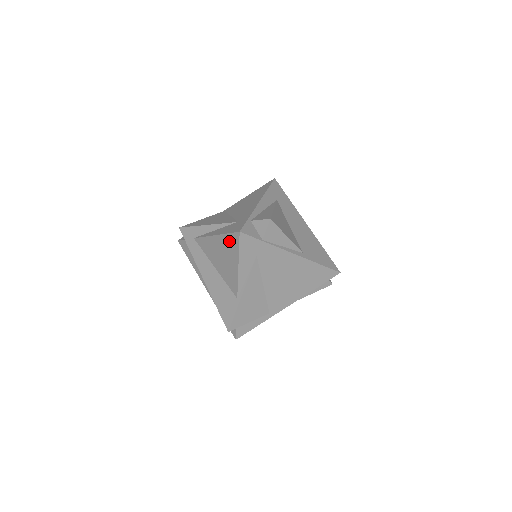
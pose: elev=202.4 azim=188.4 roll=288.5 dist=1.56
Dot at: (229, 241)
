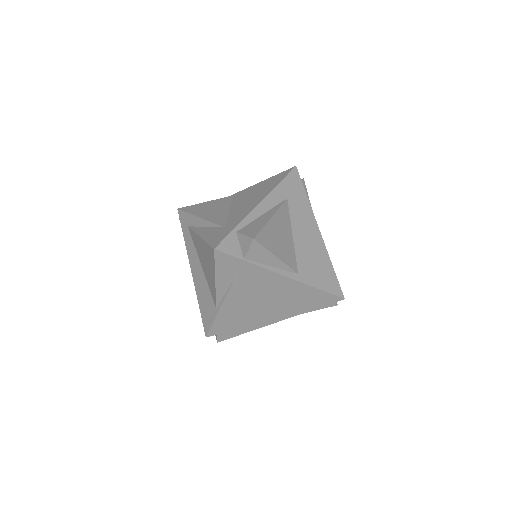
Dot at: (208, 251)
